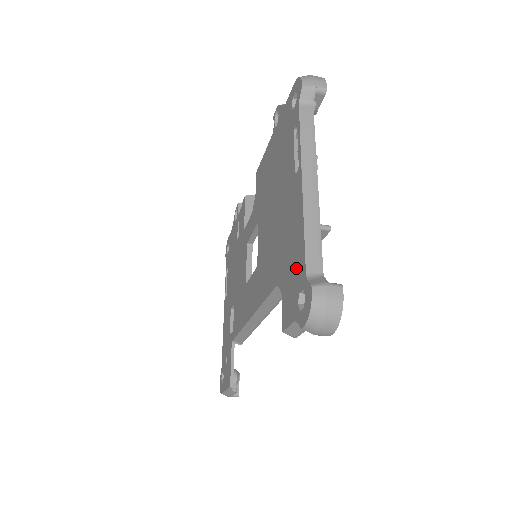
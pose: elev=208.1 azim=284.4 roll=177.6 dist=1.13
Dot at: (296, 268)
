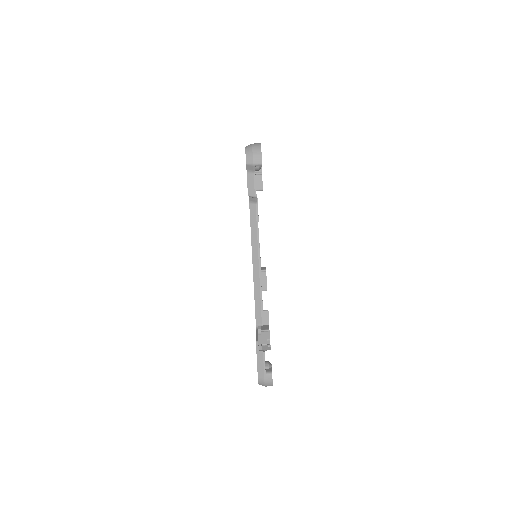
Dot at: occluded
